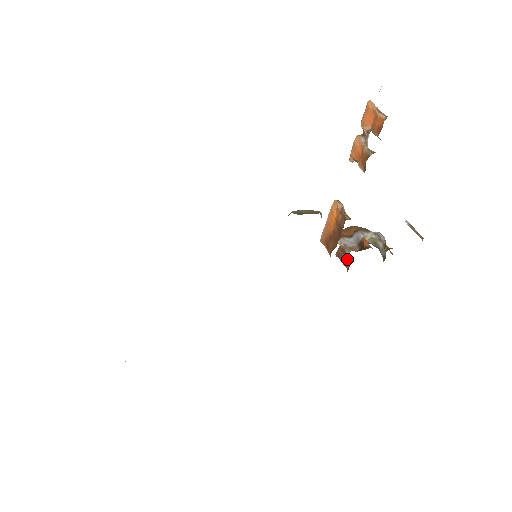
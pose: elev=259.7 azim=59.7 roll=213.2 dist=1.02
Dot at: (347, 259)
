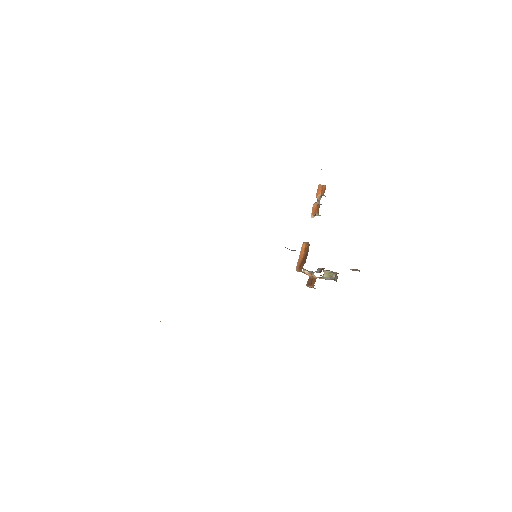
Dot at: (313, 281)
